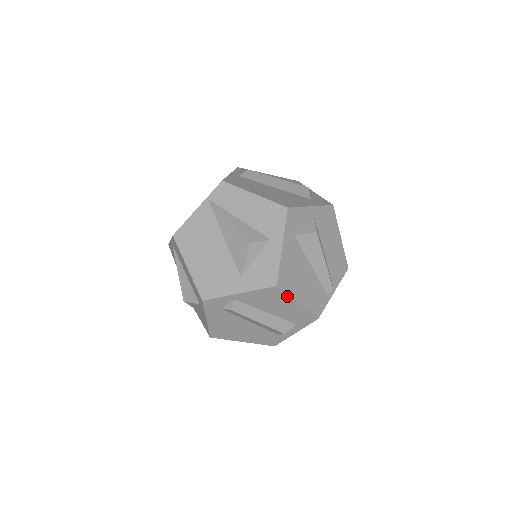
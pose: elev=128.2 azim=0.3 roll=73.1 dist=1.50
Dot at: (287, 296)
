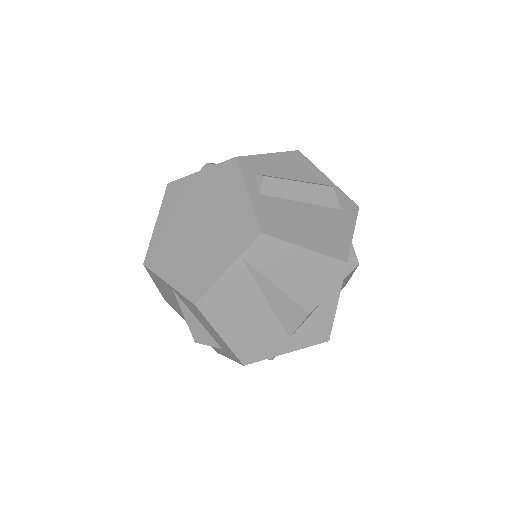
Dot at: occluded
